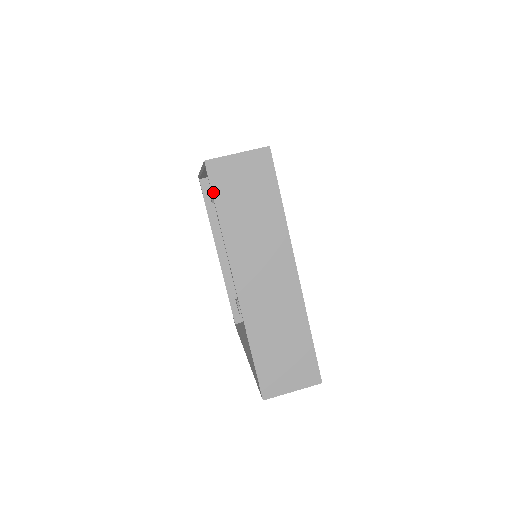
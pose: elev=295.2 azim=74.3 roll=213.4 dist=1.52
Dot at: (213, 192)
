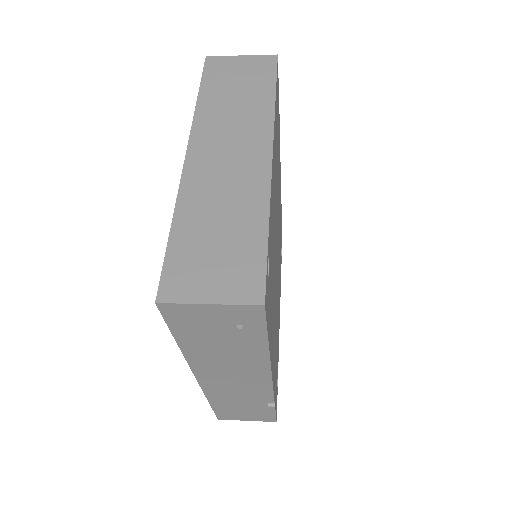
Dot at: (203, 77)
